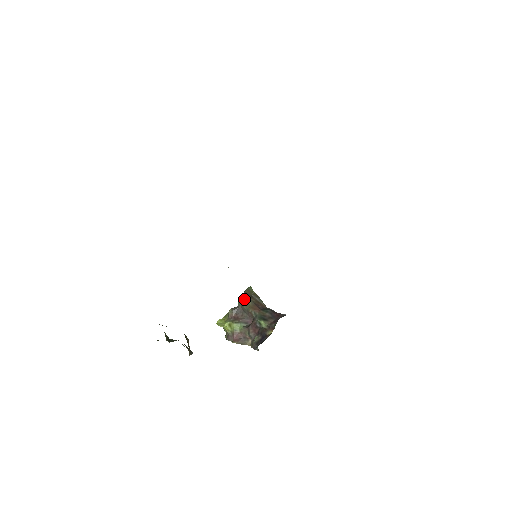
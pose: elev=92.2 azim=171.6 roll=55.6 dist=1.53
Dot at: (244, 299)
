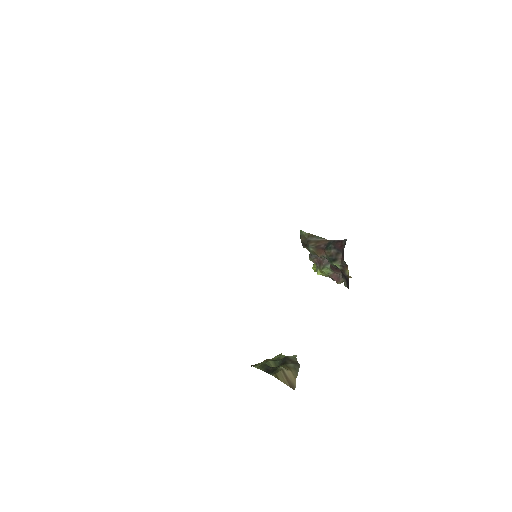
Dot at: (306, 247)
